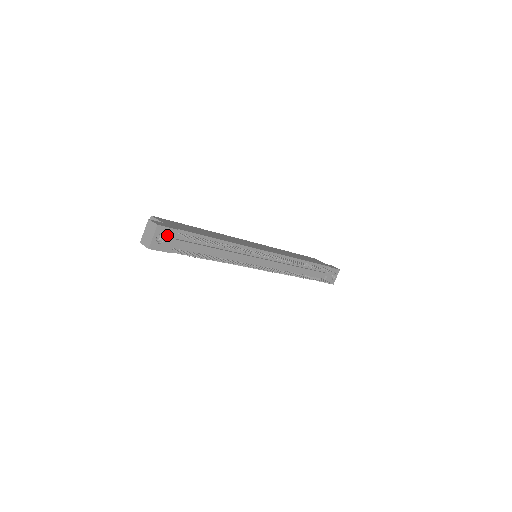
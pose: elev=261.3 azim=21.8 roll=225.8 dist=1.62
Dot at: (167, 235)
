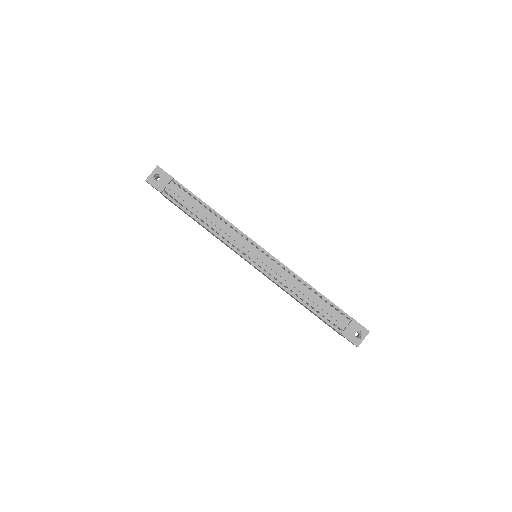
Dot at: (163, 177)
